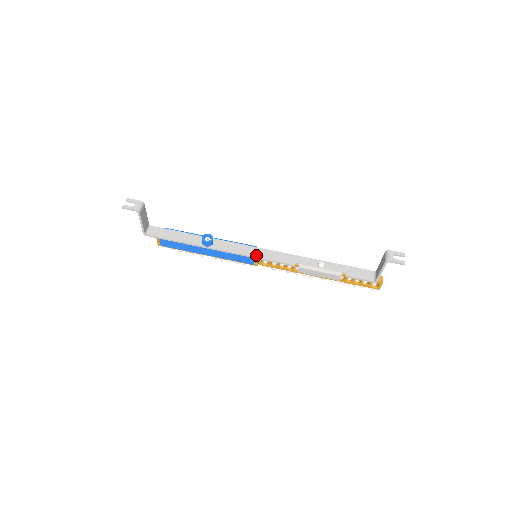
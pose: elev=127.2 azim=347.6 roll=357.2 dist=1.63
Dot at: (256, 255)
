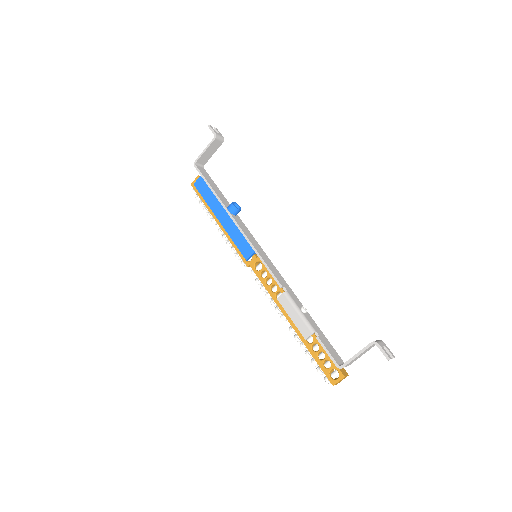
Dot at: (259, 251)
